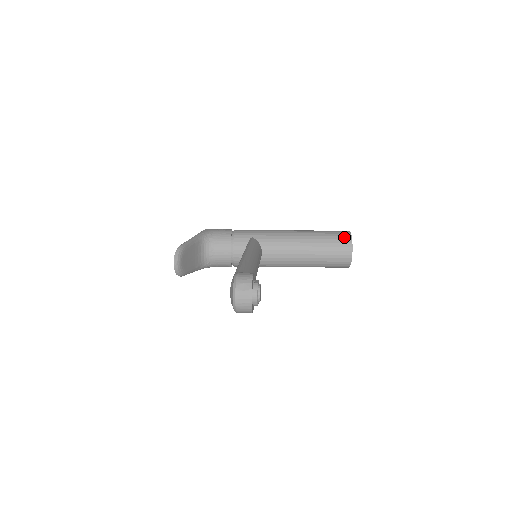
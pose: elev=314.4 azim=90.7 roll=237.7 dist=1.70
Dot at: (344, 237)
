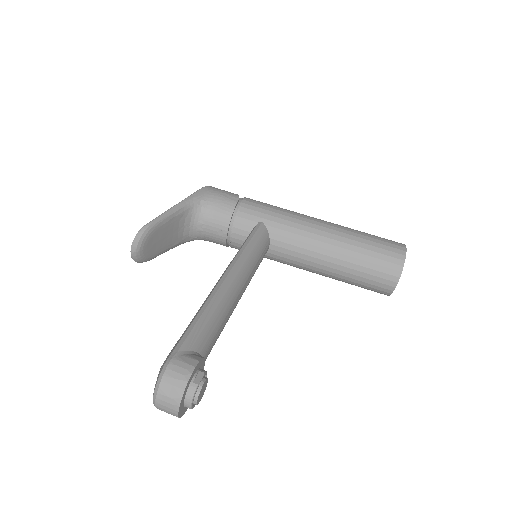
Dot at: (393, 259)
